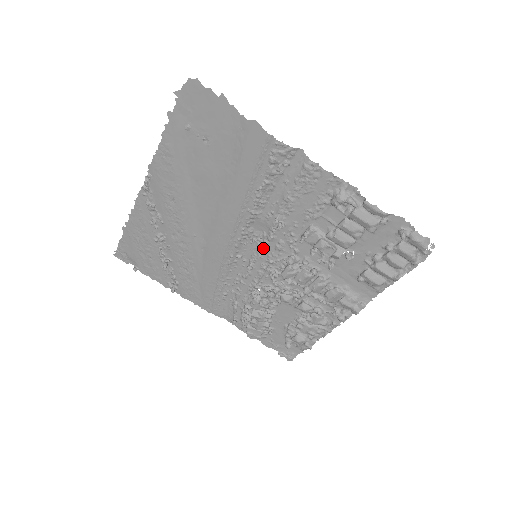
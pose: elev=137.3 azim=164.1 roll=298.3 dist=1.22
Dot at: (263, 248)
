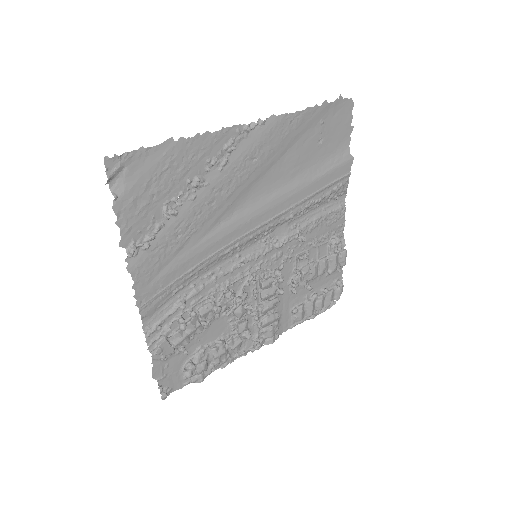
Dot at: (266, 251)
